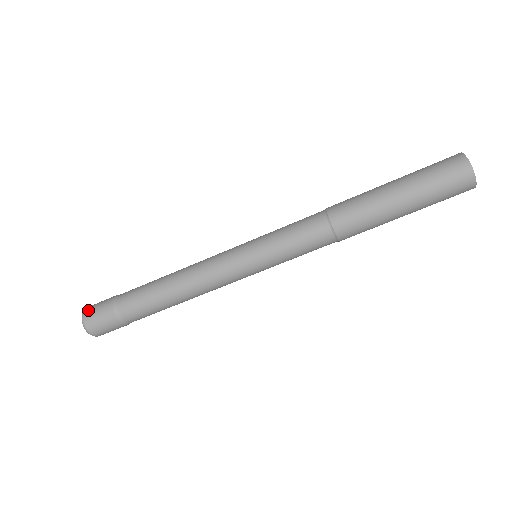
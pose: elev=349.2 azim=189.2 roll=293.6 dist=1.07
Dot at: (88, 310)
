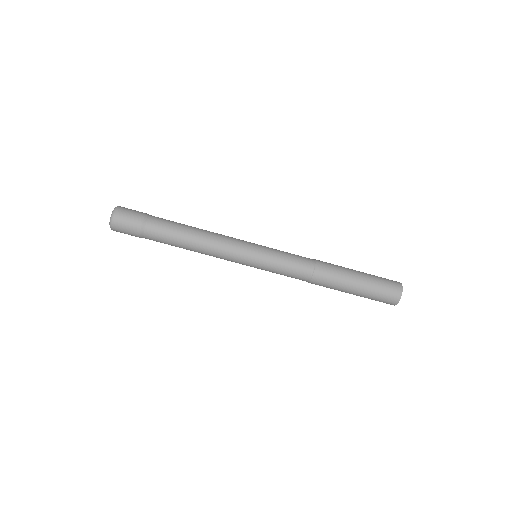
Dot at: (119, 215)
